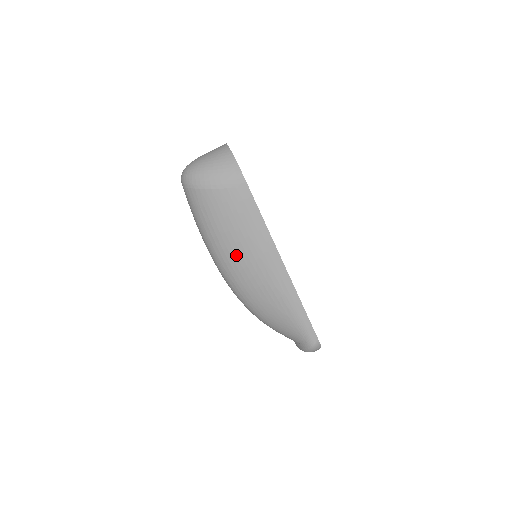
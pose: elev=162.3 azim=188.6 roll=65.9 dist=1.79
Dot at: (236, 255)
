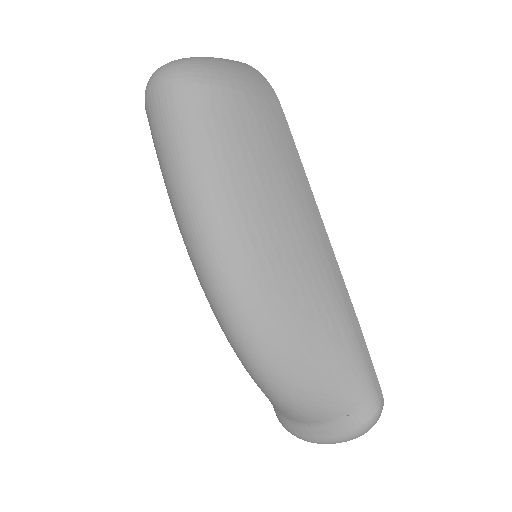
Dot at: (263, 218)
